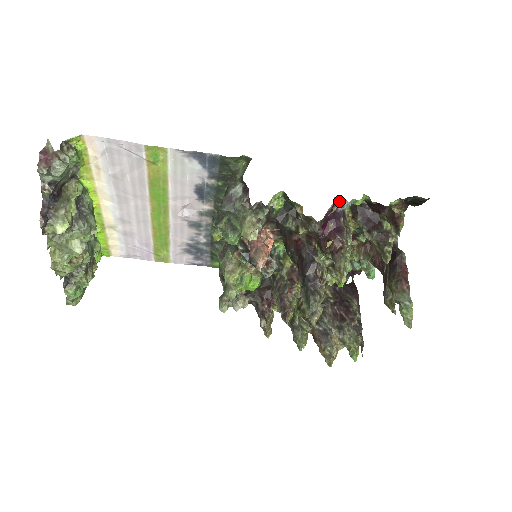
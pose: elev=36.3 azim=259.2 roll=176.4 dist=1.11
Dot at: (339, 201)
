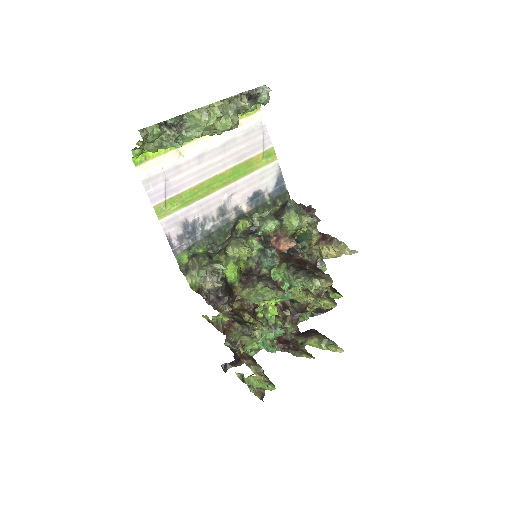
Dot at: (320, 260)
